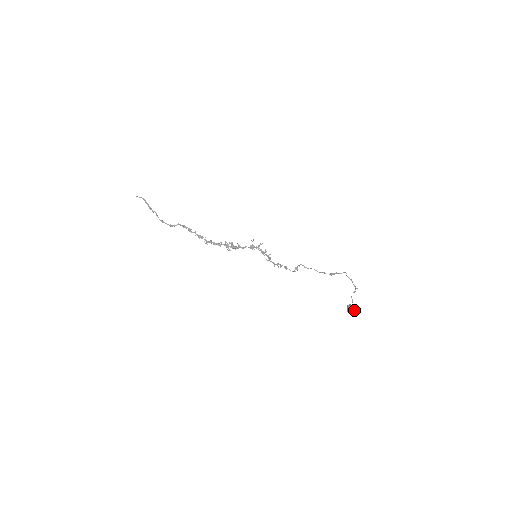
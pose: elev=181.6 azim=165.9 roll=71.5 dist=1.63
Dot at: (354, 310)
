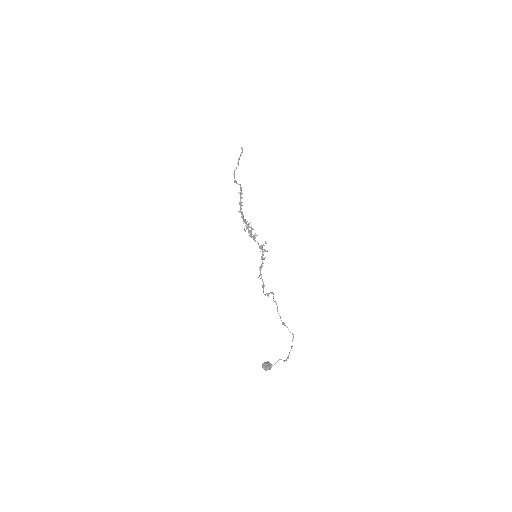
Dot at: (268, 368)
